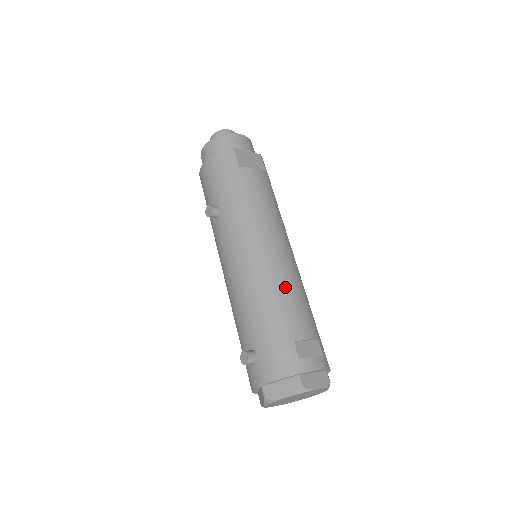
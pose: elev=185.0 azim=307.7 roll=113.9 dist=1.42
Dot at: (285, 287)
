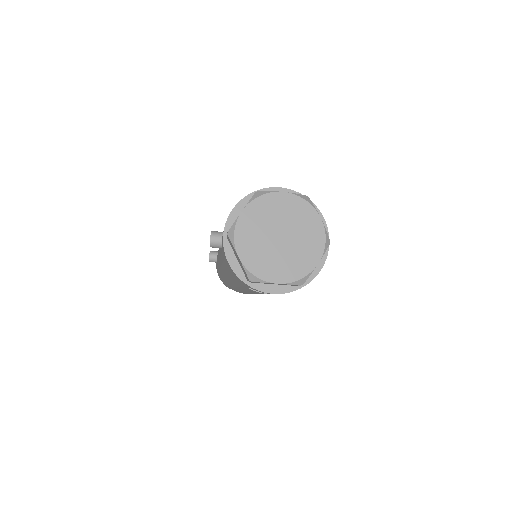
Dot at: occluded
